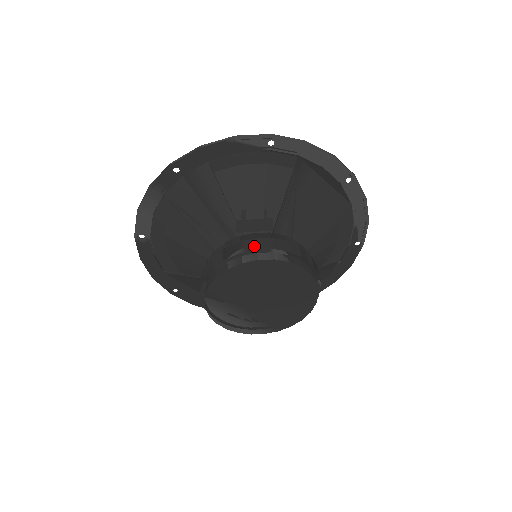
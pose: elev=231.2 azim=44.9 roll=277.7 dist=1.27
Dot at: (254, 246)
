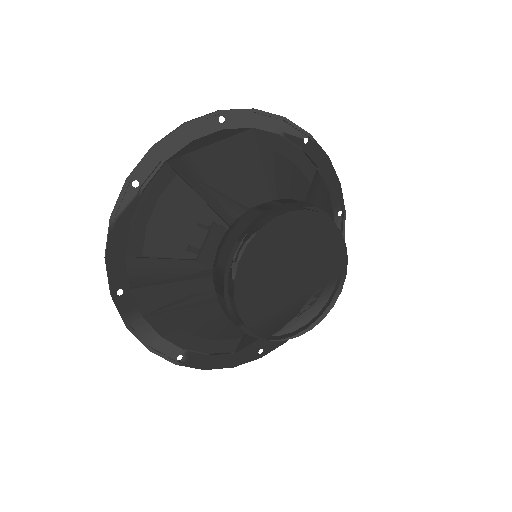
Dot at: (225, 258)
